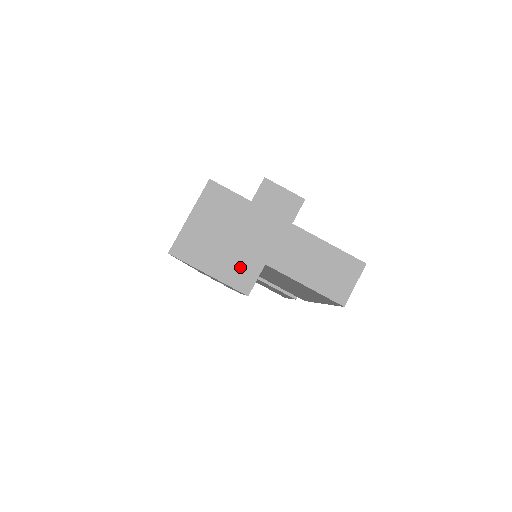
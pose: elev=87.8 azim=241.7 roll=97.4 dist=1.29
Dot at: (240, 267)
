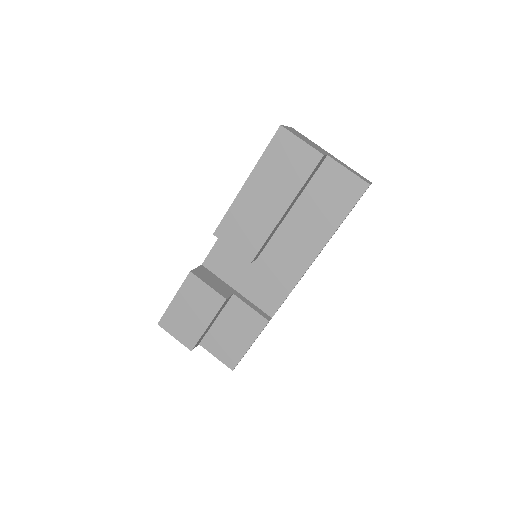
Dot at: (316, 148)
